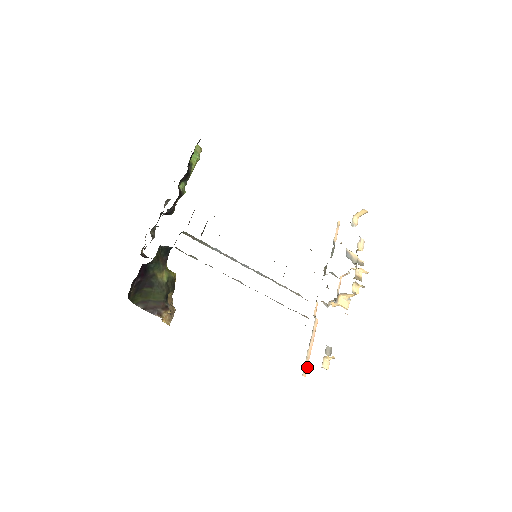
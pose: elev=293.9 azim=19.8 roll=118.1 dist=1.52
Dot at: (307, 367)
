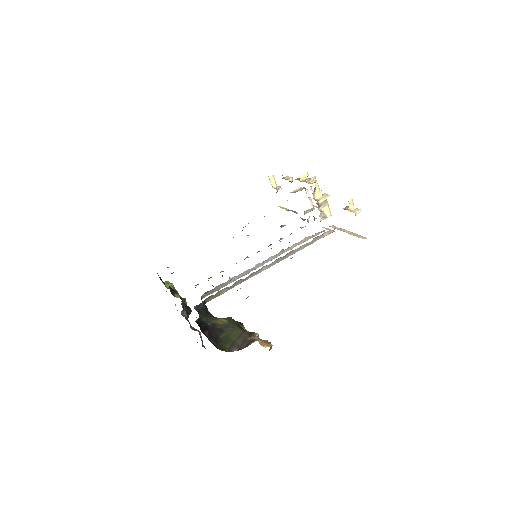
Dot at: (361, 236)
